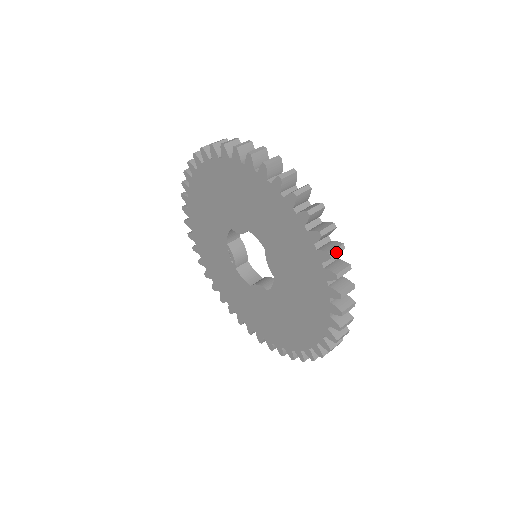
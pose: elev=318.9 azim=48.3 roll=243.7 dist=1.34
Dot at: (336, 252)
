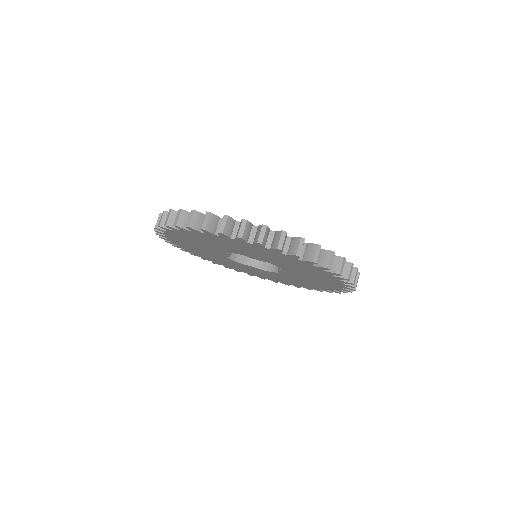
Dot at: occluded
